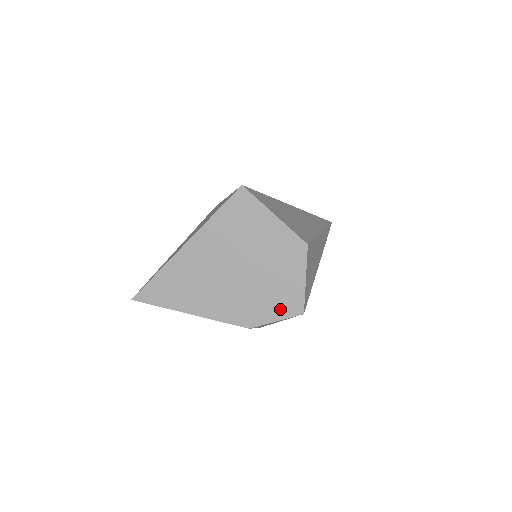
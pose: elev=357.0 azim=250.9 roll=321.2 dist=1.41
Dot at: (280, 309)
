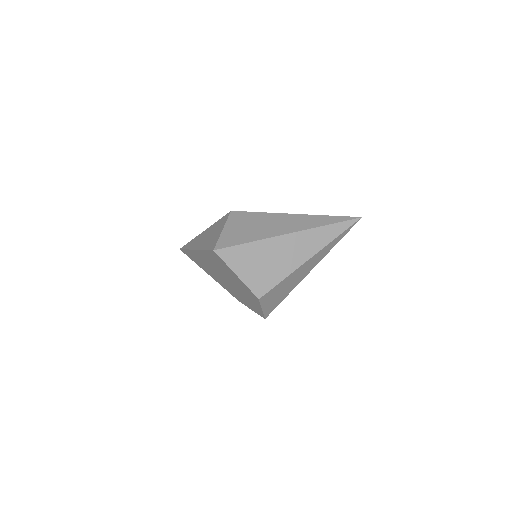
Dot at: (252, 308)
